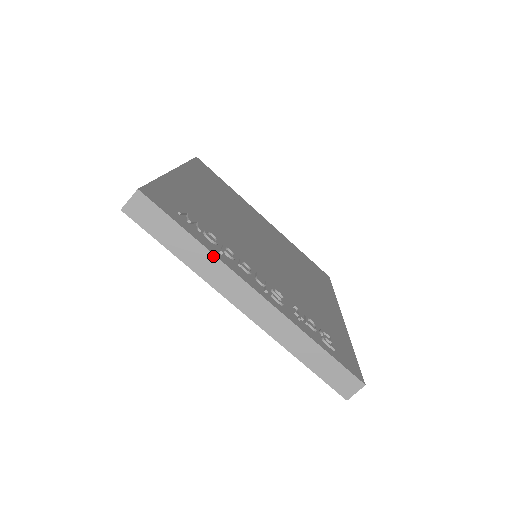
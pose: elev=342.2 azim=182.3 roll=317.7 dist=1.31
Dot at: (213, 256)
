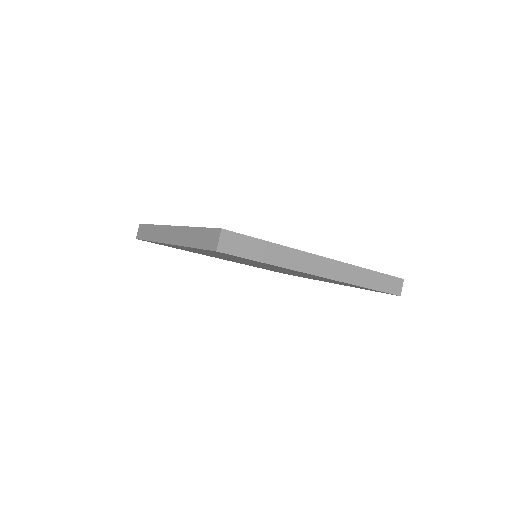
Dot at: (158, 226)
